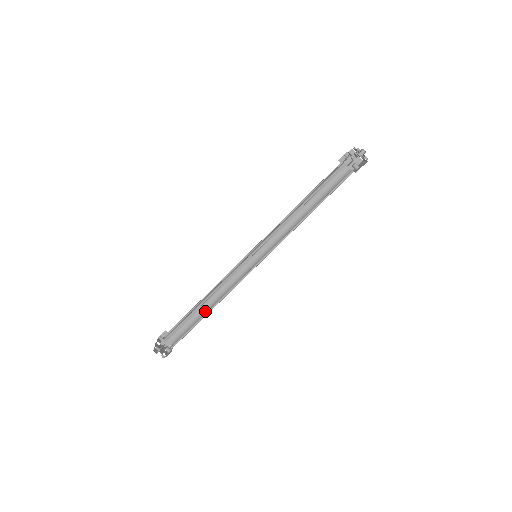
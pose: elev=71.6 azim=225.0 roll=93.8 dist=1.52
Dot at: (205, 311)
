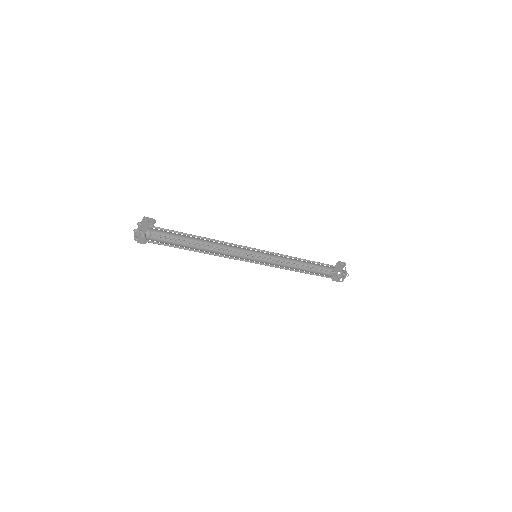
Dot at: occluded
